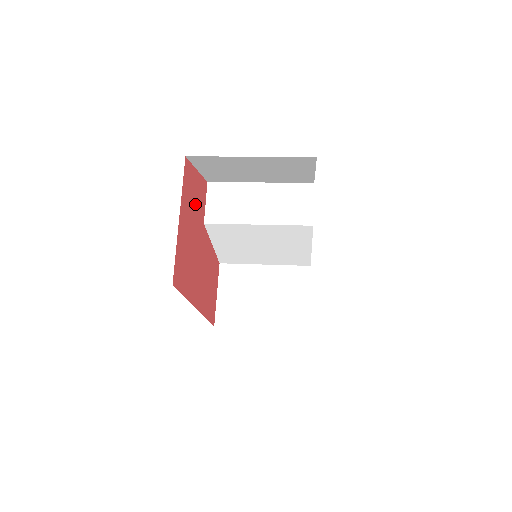
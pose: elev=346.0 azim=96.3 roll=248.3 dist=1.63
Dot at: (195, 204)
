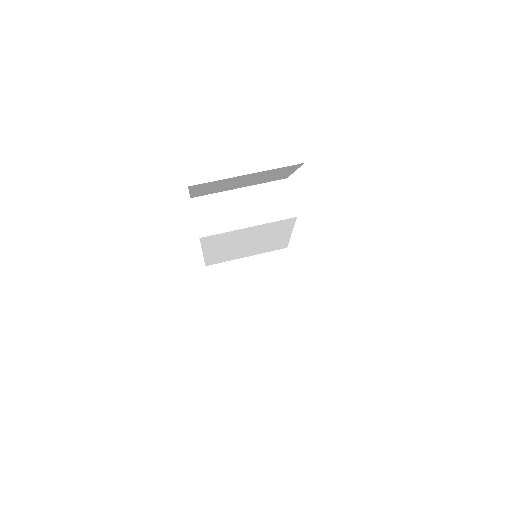
Dot at: occluded
